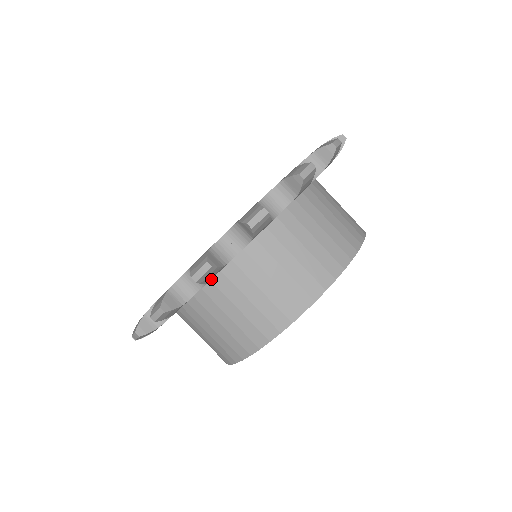
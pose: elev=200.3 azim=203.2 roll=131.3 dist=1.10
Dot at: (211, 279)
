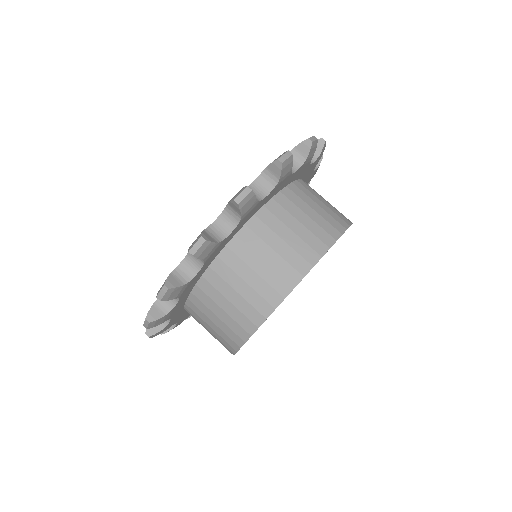
Dot at: (264, 205)
